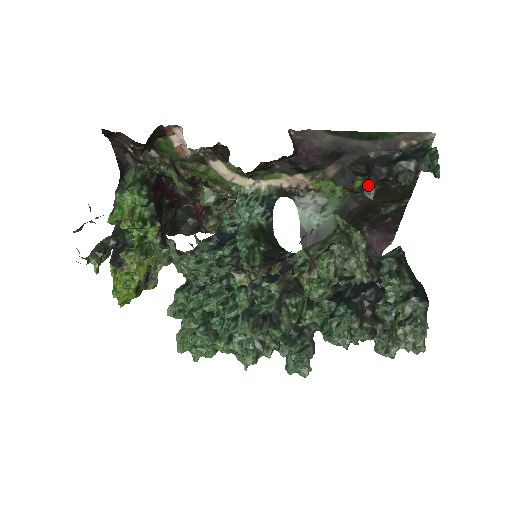
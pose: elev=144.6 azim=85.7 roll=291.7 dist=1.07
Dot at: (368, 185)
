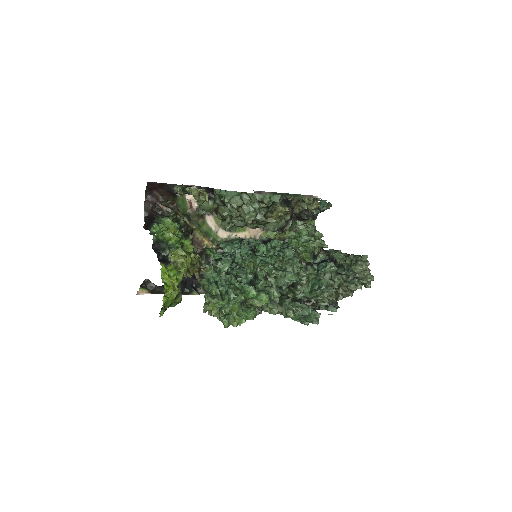
Dot at: (302, 213)
